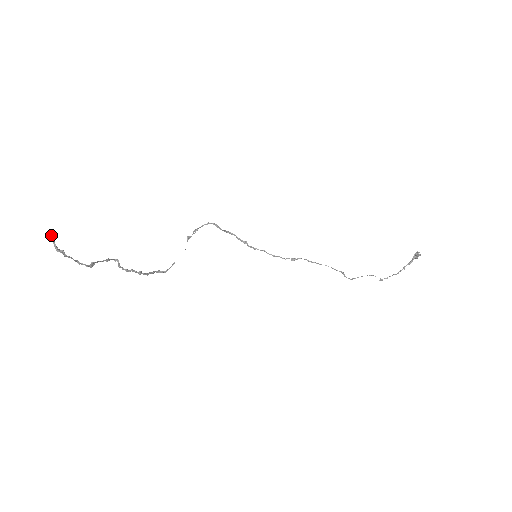
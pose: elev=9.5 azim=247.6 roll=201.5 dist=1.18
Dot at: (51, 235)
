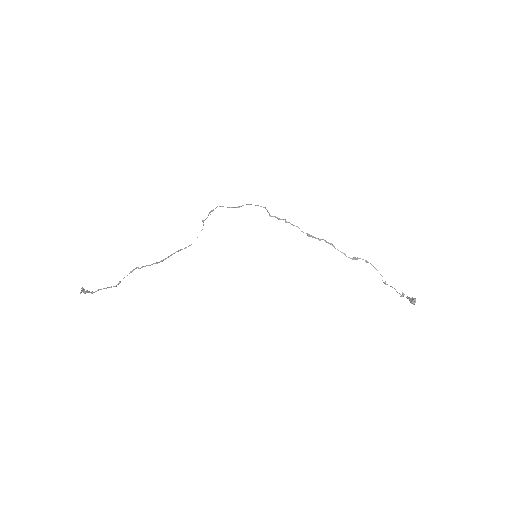
Dot at: (82, 291)
